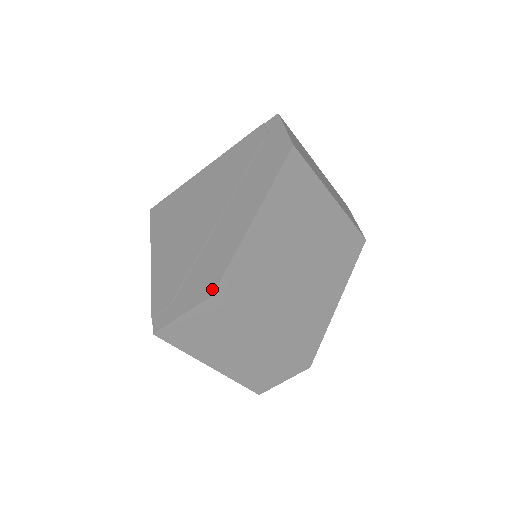
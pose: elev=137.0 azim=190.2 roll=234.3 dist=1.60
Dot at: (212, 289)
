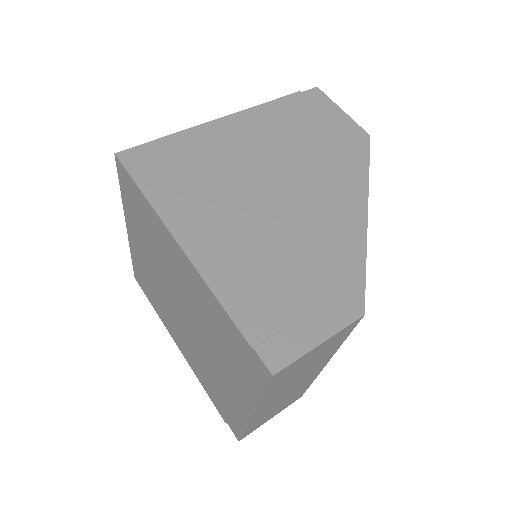
Dot at: (359, 306)
